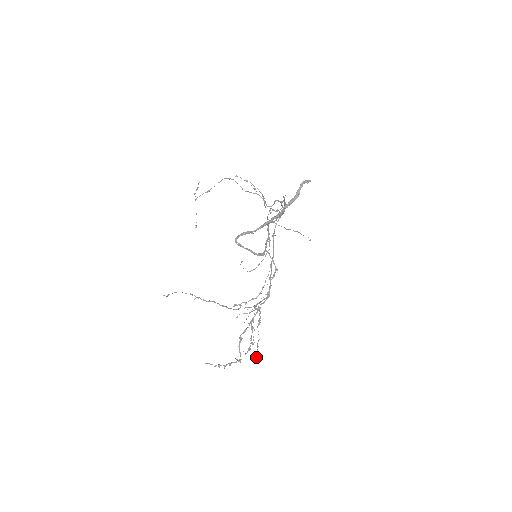
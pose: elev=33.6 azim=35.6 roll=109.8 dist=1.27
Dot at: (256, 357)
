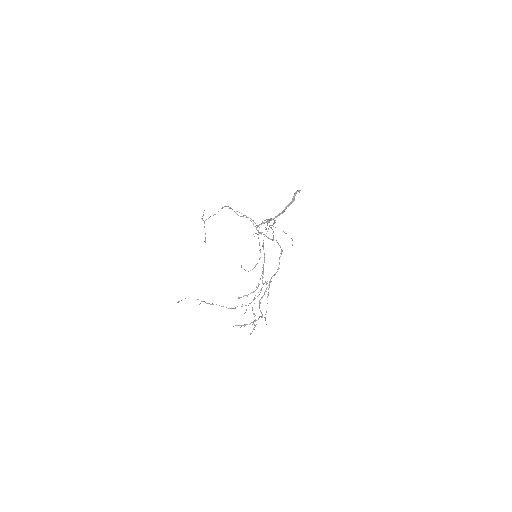
Dot at: (266, 324)
